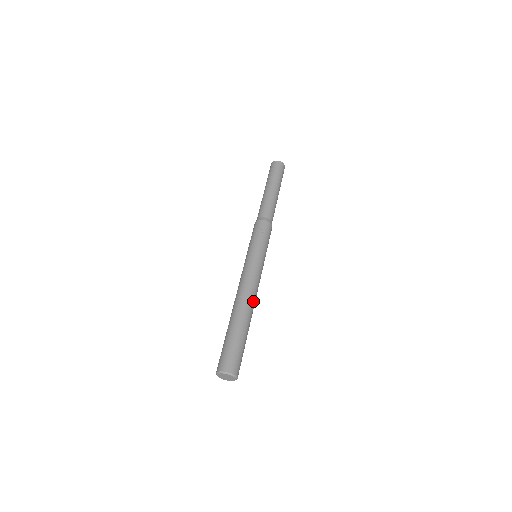
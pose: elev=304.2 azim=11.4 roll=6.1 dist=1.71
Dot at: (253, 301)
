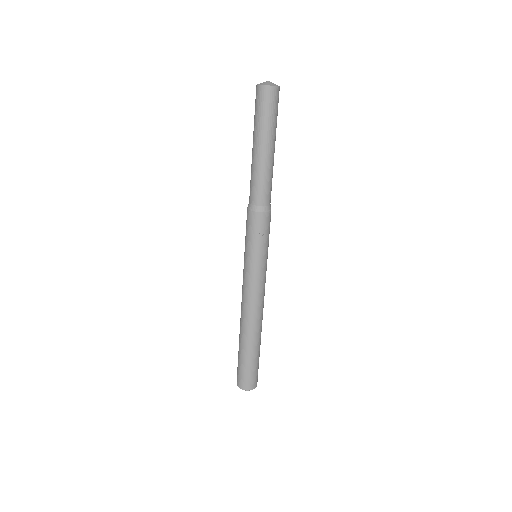
Dot at: (262, 317)
